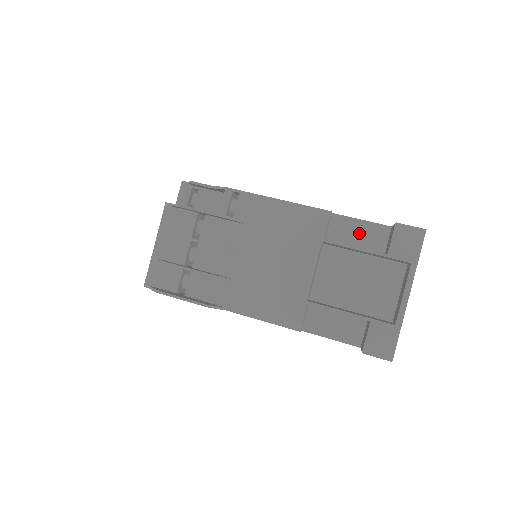
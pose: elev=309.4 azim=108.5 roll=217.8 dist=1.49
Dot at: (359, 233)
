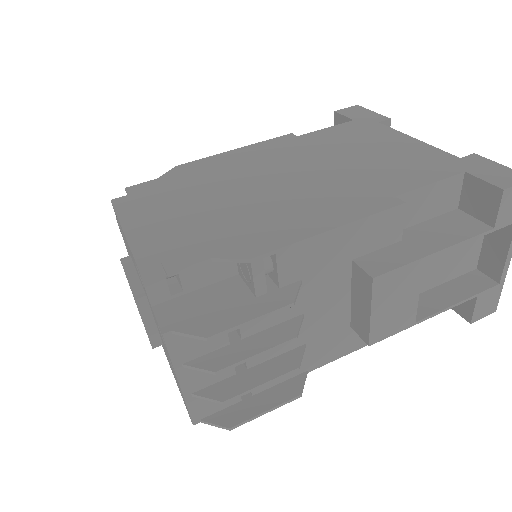
Dot at: (430, 201)
